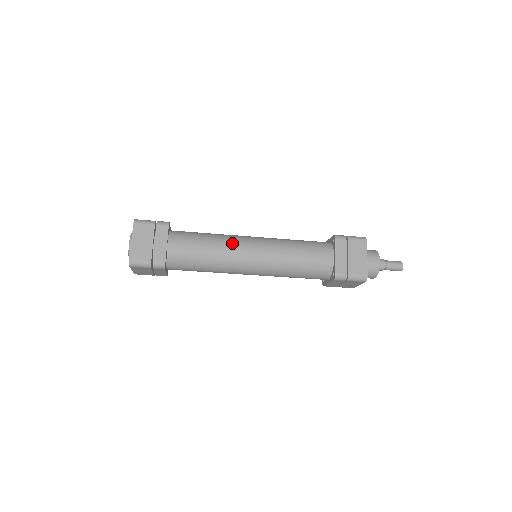
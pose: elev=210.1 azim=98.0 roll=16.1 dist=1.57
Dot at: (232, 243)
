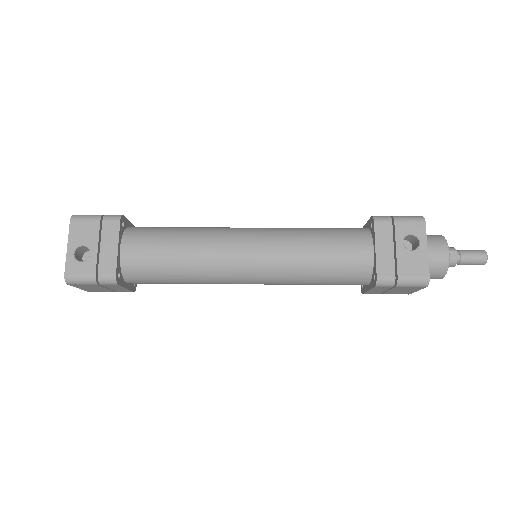
Dot at: (216, 281)
